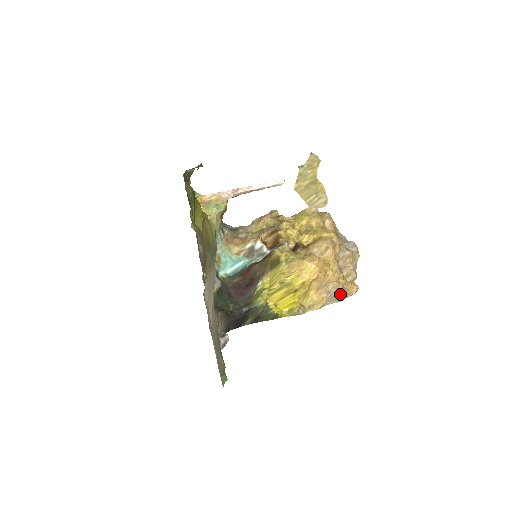
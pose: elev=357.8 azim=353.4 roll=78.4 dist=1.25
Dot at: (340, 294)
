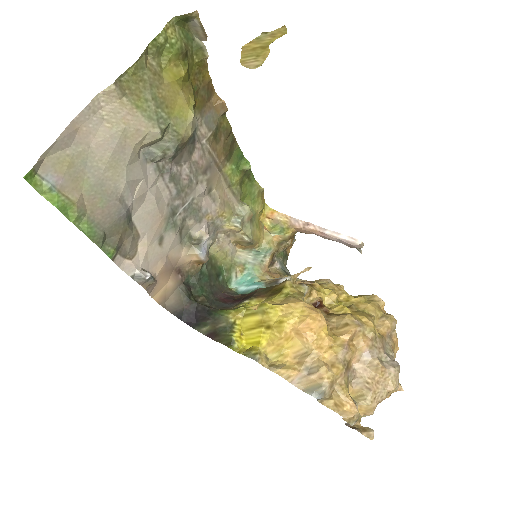
Dot at: (320, 384)
